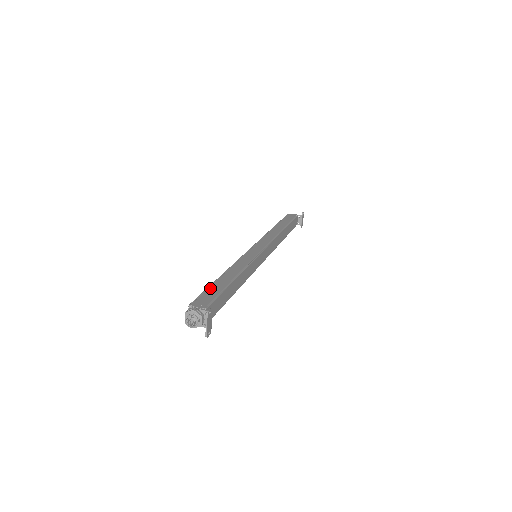
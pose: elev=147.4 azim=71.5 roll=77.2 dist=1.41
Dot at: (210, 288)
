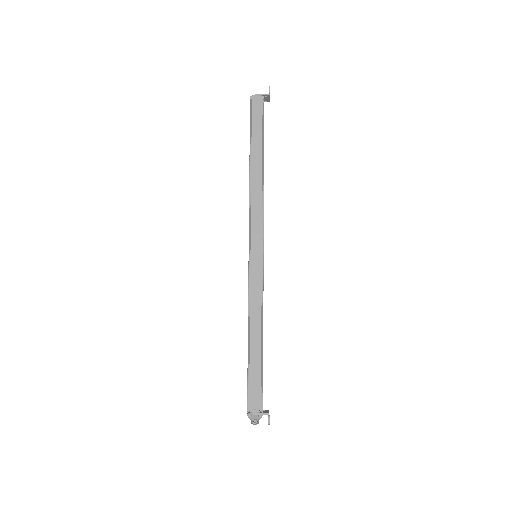
Dot at: (250, 373)
